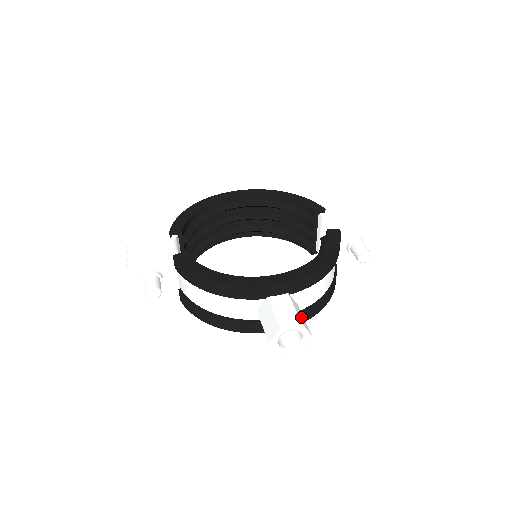
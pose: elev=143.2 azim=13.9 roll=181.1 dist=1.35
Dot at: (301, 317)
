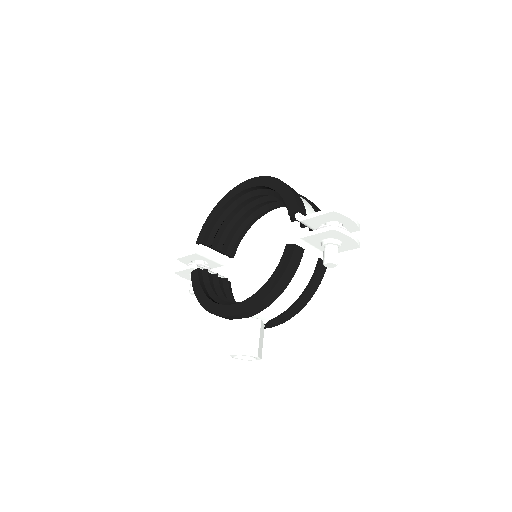
Dot at: (250, 341)
